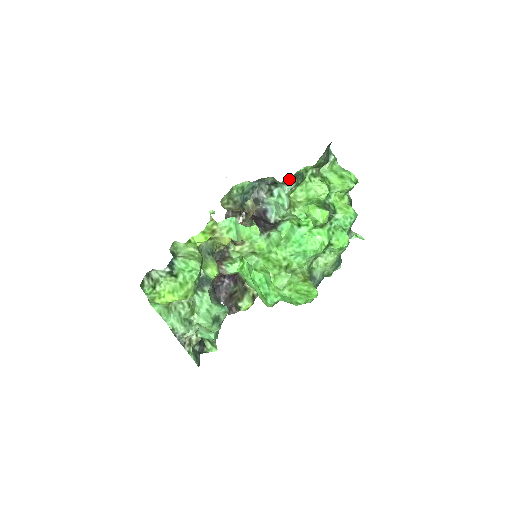
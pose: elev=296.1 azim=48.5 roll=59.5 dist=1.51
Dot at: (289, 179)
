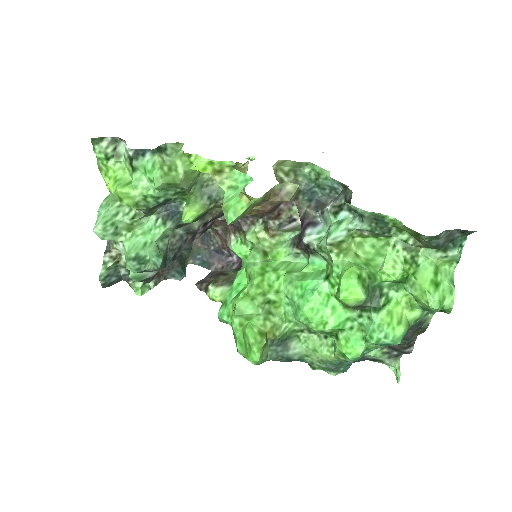
Dot at: (361, 210)
